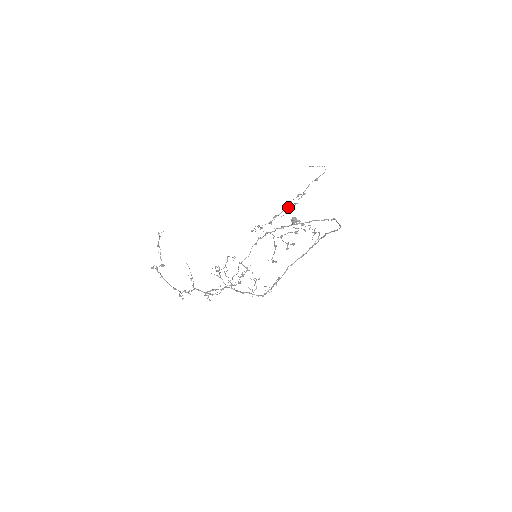
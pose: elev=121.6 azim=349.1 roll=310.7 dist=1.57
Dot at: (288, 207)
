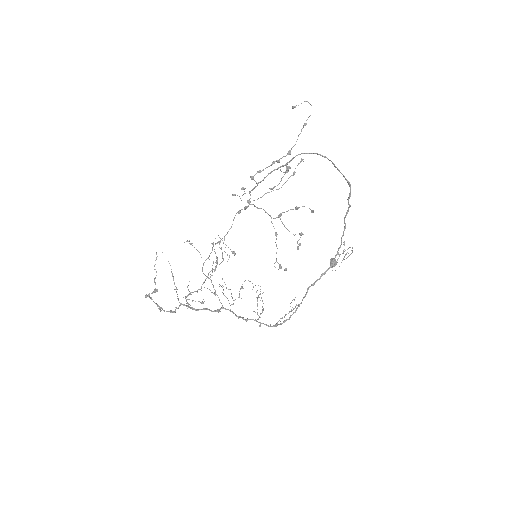
Dot at: occluded
